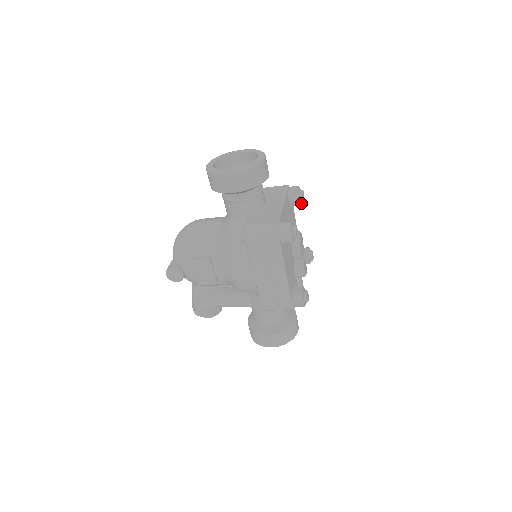
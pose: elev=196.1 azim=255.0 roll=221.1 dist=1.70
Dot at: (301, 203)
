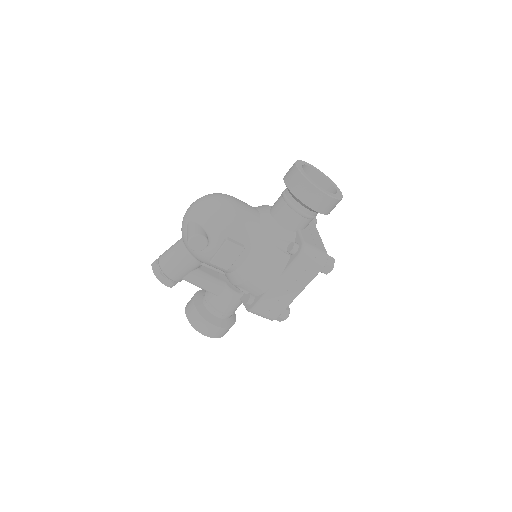
Dot at: occluded
